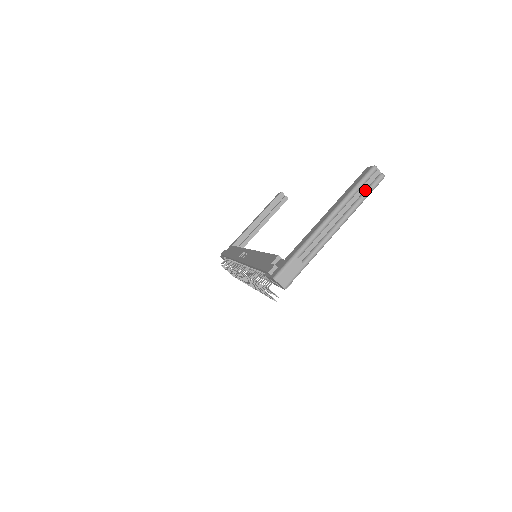
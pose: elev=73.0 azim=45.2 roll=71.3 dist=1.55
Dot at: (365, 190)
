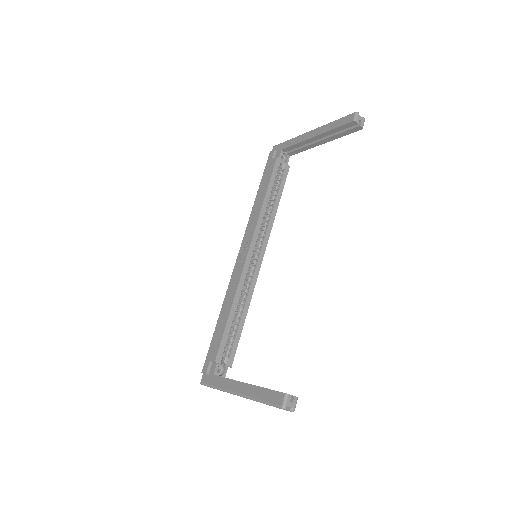
Dot at: occluded
